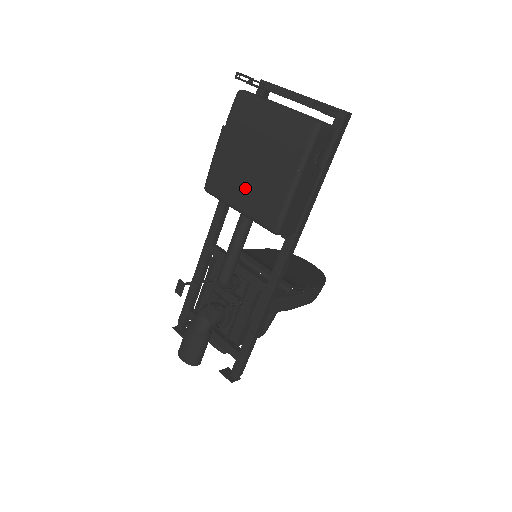
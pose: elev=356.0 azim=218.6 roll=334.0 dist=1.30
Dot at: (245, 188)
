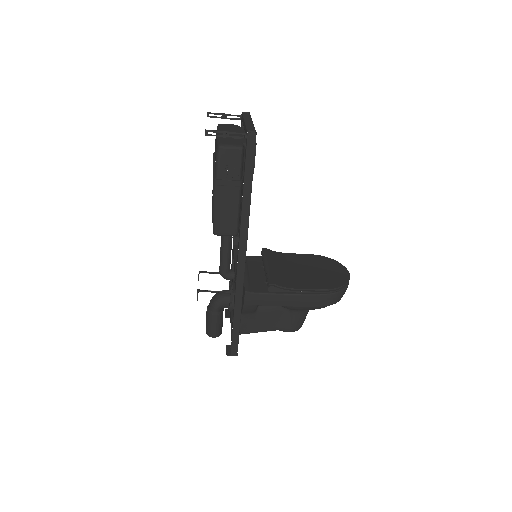
Dot at: occluded
